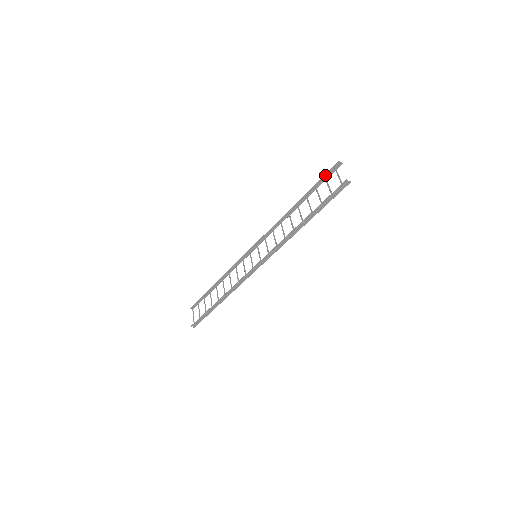
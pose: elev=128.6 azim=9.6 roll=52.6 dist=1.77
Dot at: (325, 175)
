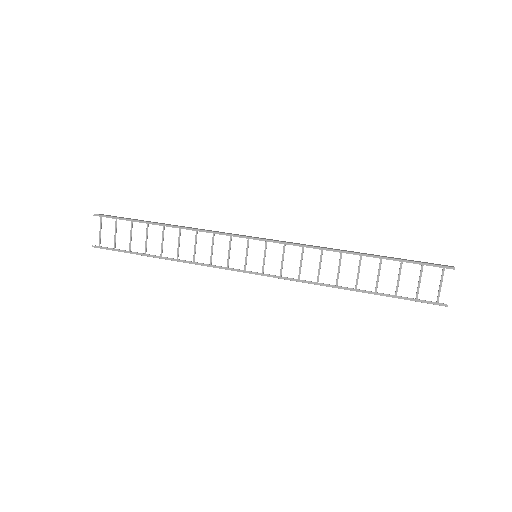
Dot at: (425, 264)
